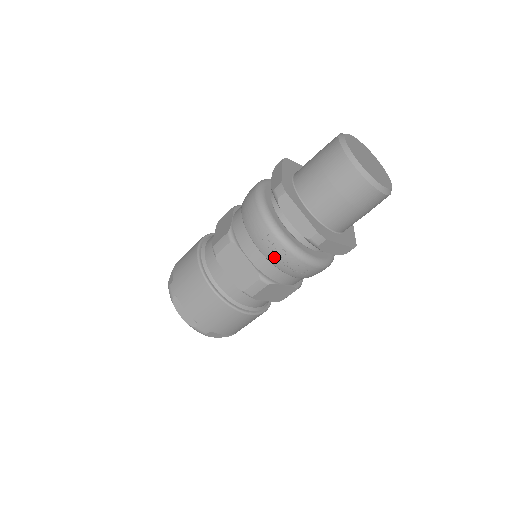
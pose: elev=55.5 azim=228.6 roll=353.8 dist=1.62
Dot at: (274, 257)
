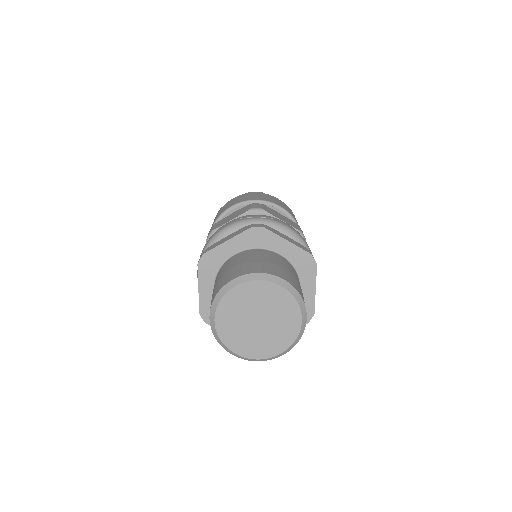
Dot at: occluded
